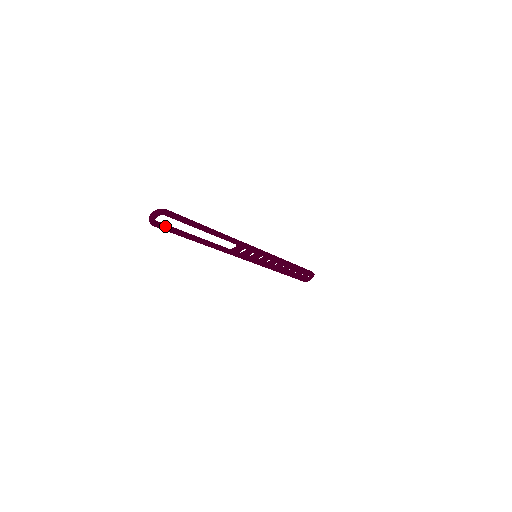
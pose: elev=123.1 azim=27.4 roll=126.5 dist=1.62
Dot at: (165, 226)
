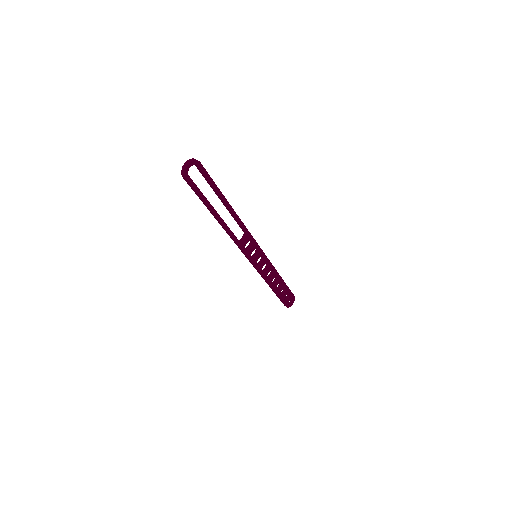
Dot at: (194, 183)
